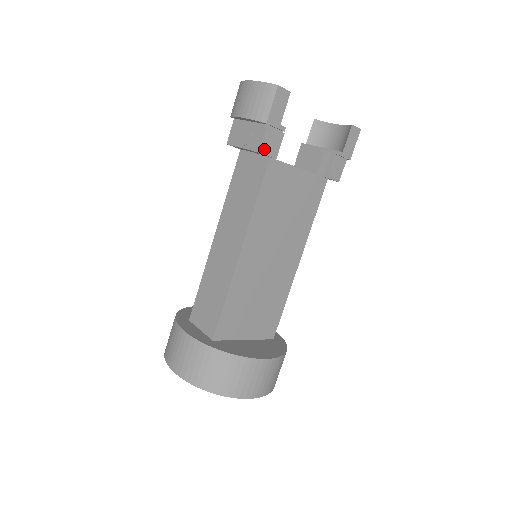
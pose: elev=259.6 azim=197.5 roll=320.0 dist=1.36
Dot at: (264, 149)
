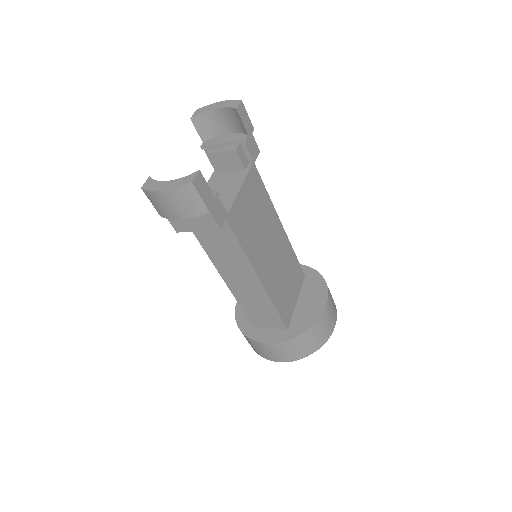
Dot at: (220, 223)
